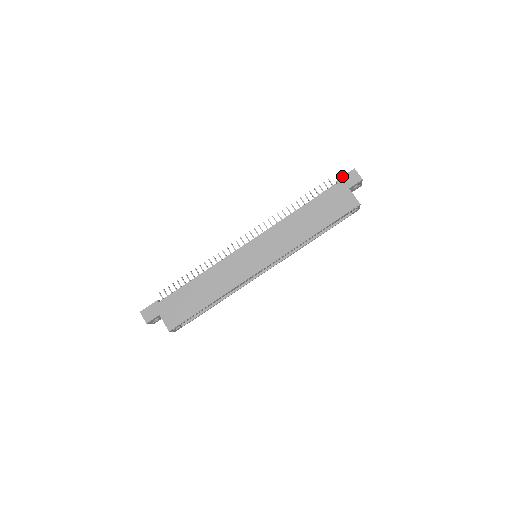
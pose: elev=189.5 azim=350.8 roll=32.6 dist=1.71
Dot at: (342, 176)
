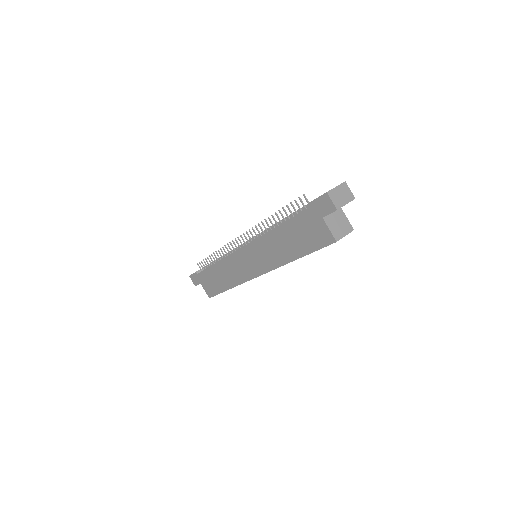
Dot at: occluded
